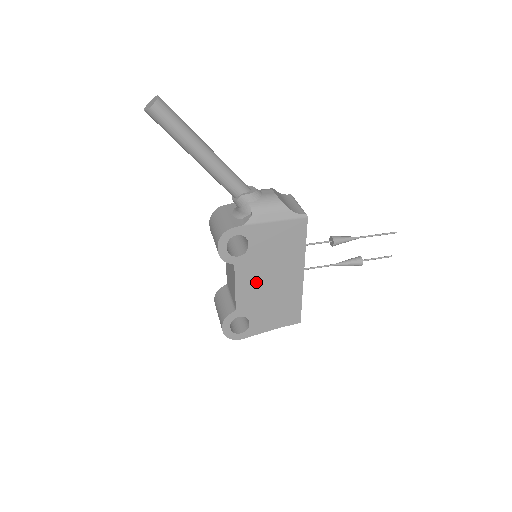
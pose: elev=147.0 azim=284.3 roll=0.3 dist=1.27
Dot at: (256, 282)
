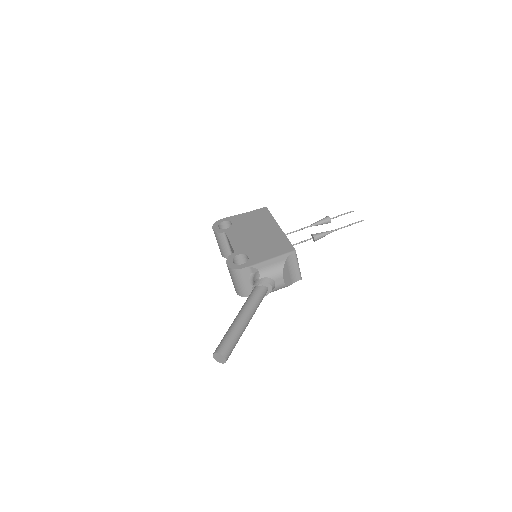
Dot at: occluded
